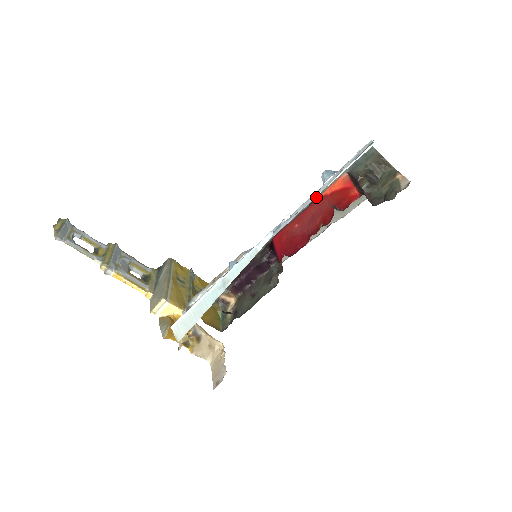
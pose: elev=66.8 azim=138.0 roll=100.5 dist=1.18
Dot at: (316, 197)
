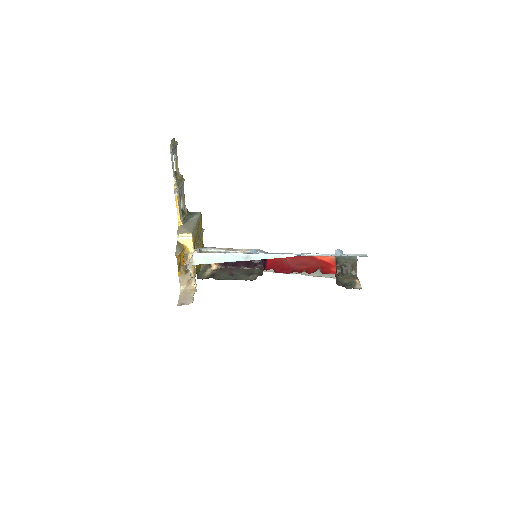
Dot at: occluded
